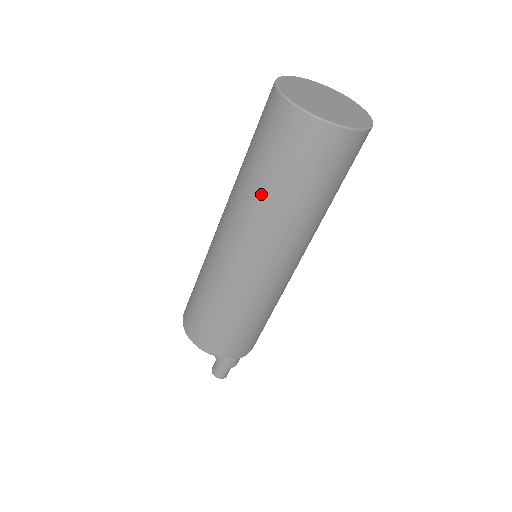
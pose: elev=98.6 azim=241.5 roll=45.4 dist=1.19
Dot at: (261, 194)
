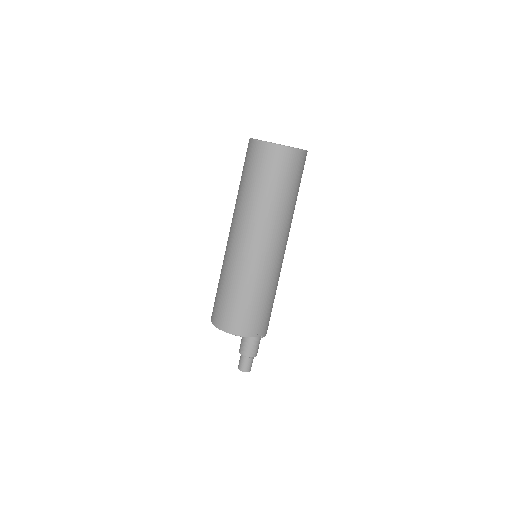
Dot at: (259, 199)
